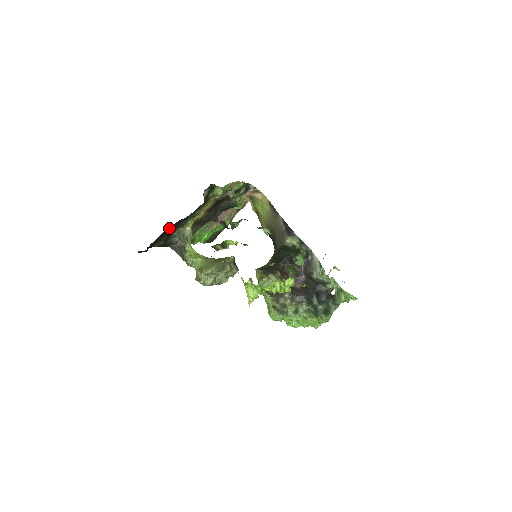
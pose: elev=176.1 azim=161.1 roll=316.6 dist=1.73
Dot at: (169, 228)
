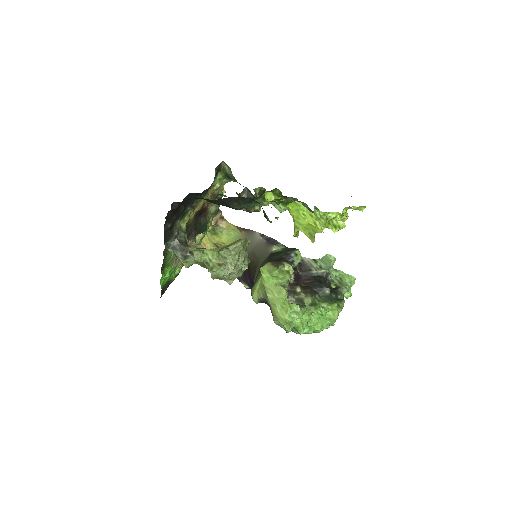
Dot at: occluded
